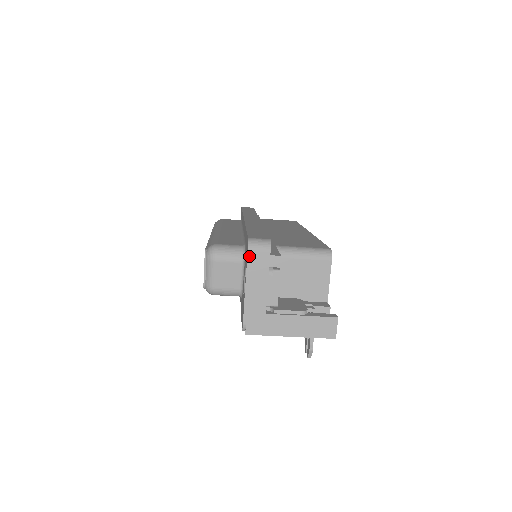
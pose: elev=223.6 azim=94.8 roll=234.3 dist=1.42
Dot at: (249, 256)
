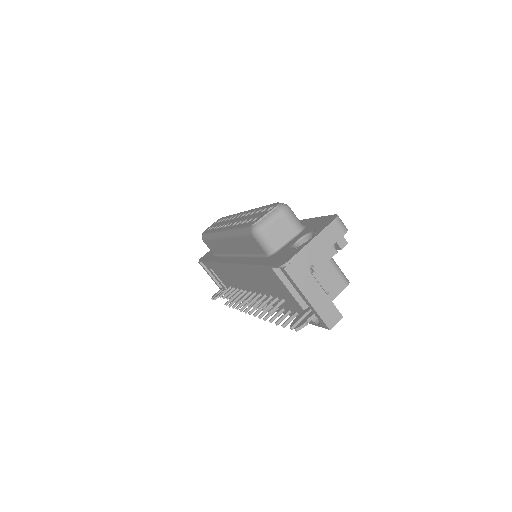
Dot at: (332, 223)
